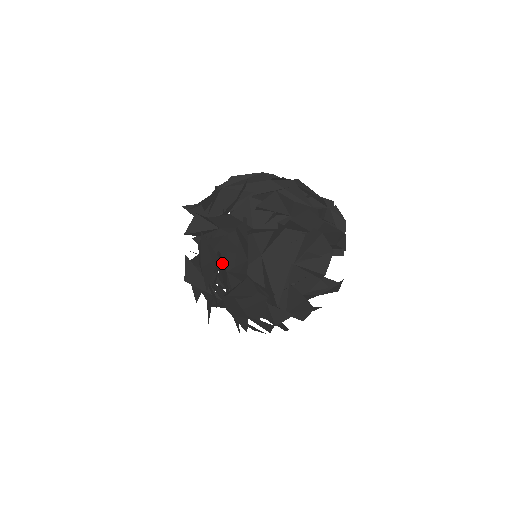
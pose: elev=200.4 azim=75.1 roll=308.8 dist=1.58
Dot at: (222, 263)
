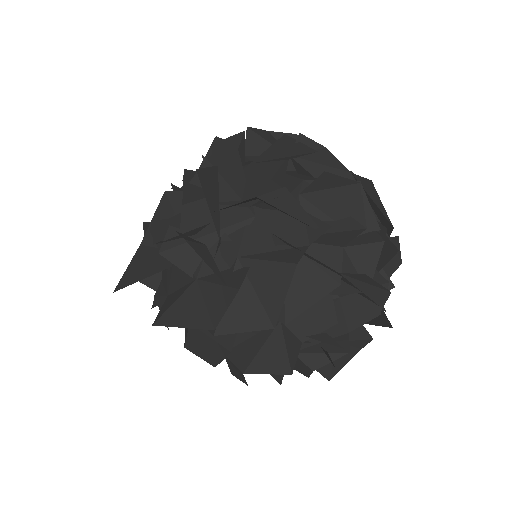
Dot at: occluded
